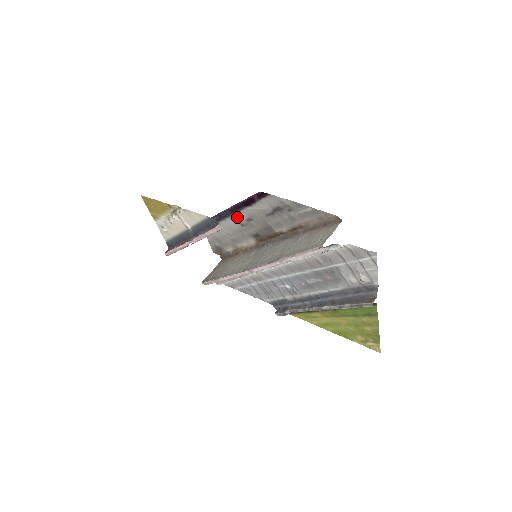
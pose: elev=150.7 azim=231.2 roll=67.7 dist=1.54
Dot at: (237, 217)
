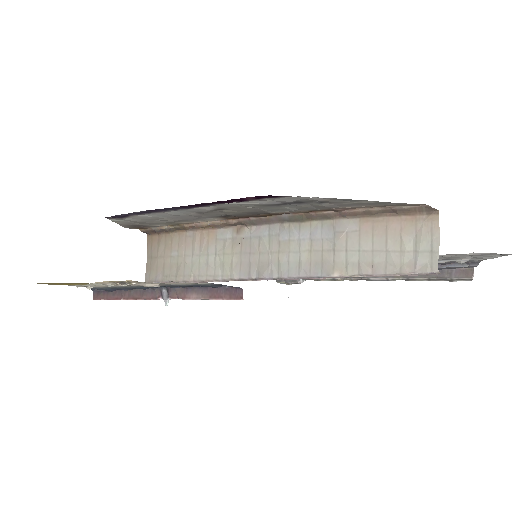
Dot at: (192, 209)
